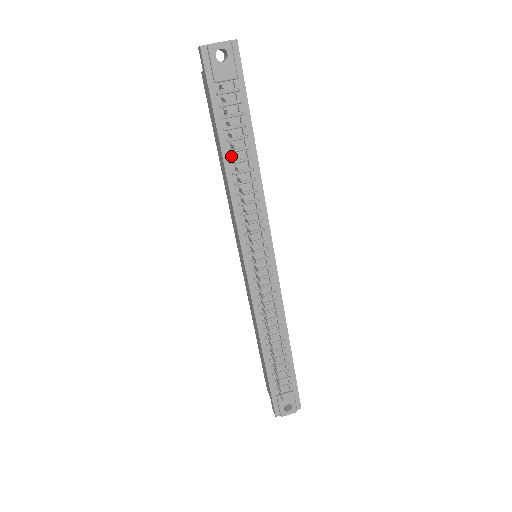
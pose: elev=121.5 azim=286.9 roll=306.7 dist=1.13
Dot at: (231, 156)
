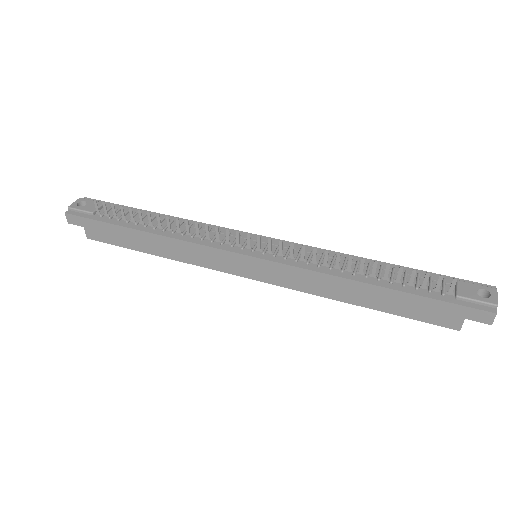
Dot at: (149, 227)
